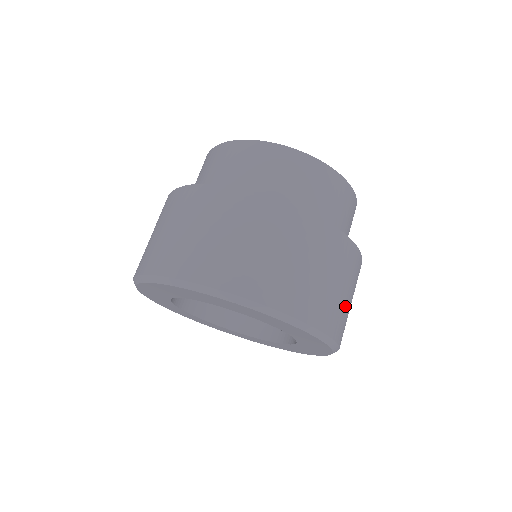
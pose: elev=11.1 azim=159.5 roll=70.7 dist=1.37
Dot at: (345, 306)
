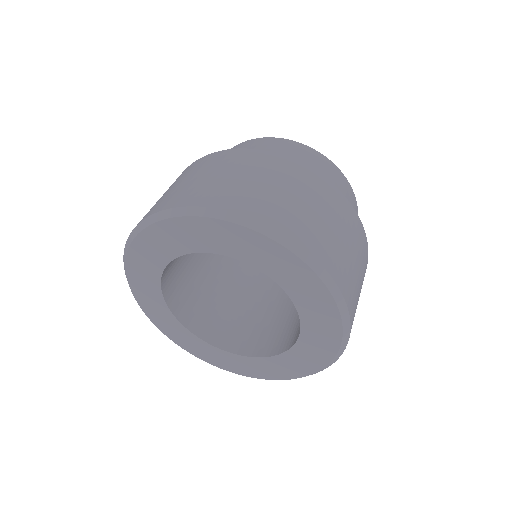
Dot at: occluded
